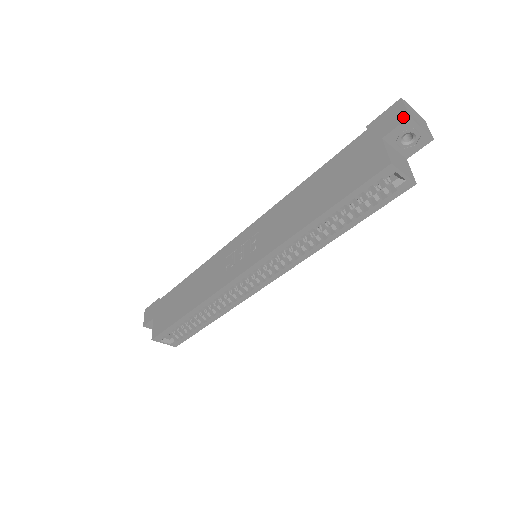
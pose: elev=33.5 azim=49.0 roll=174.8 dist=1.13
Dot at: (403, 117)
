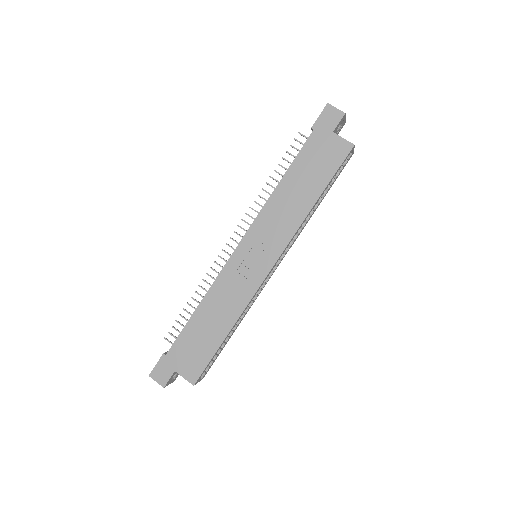
Dot at: (340, 115)
